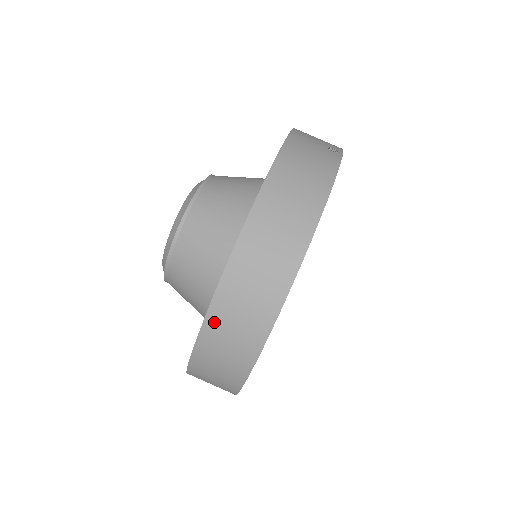
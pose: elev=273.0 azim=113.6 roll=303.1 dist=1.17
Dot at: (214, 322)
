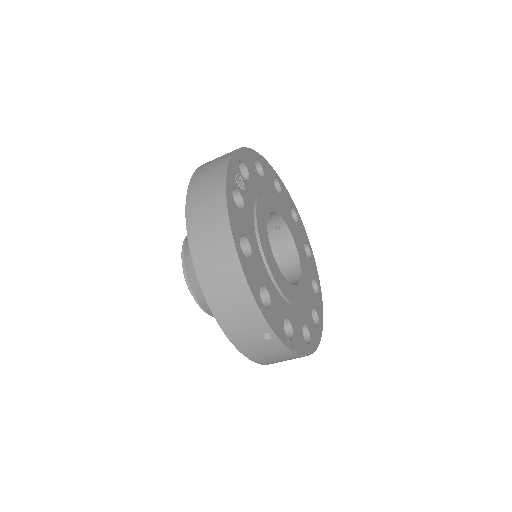
Dot at: occluded
